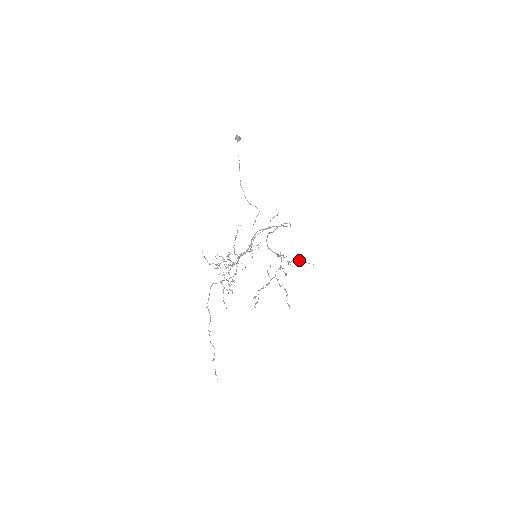
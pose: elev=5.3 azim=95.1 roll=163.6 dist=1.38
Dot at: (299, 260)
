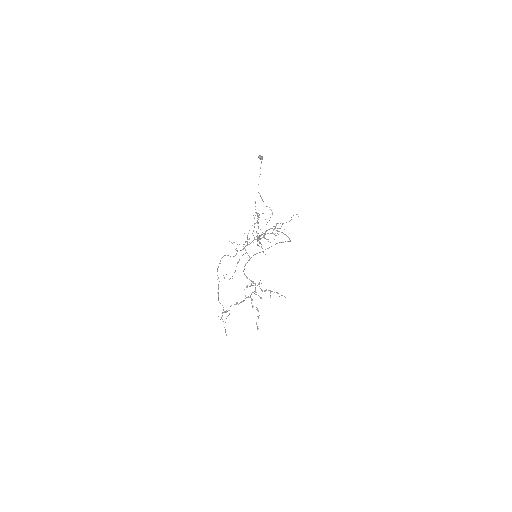
Dot at: (272, 291)
